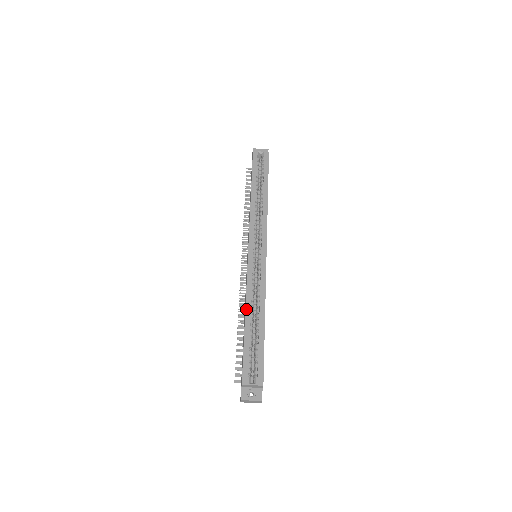
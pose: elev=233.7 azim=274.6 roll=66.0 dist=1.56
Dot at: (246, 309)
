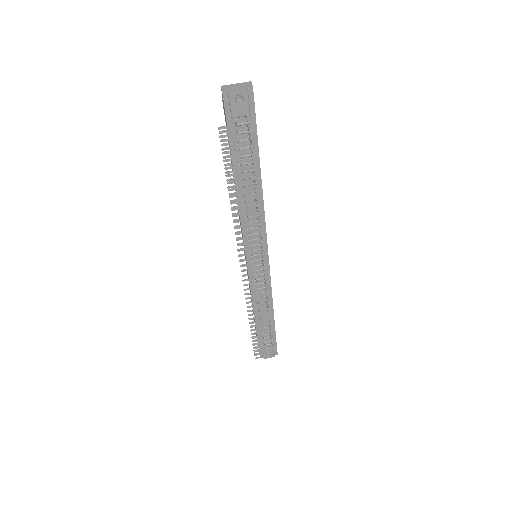
Dot at: occluded
